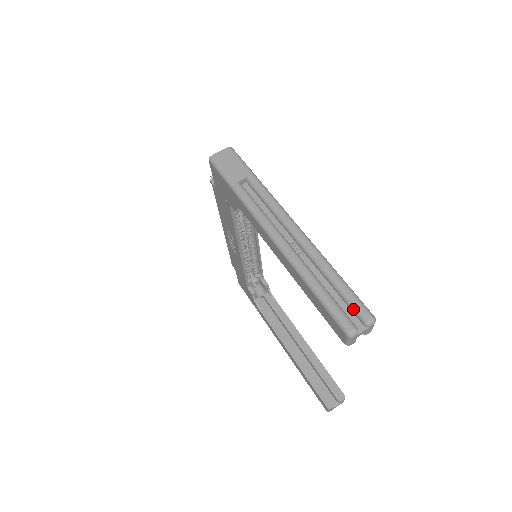
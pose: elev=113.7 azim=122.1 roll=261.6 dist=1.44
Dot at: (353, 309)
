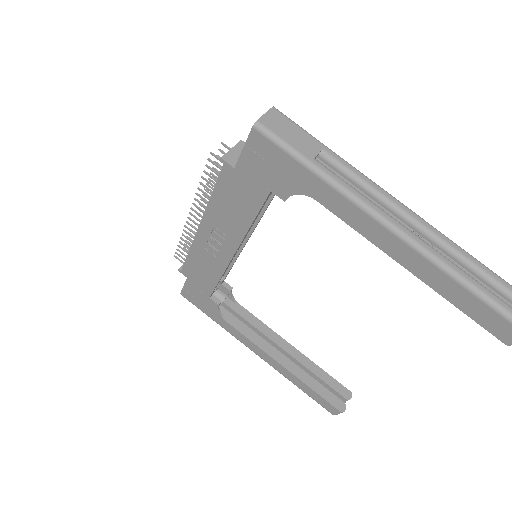
Dot at: out of frame
